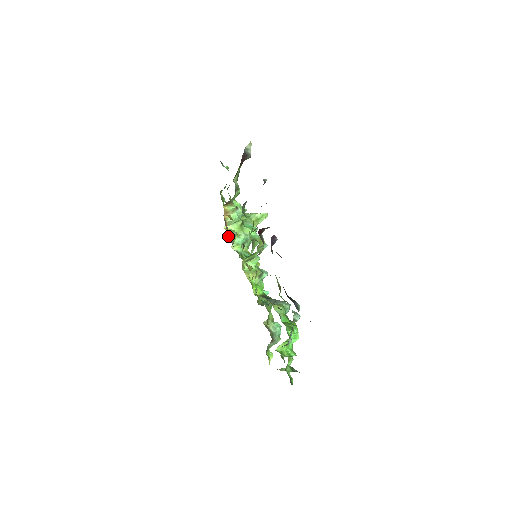
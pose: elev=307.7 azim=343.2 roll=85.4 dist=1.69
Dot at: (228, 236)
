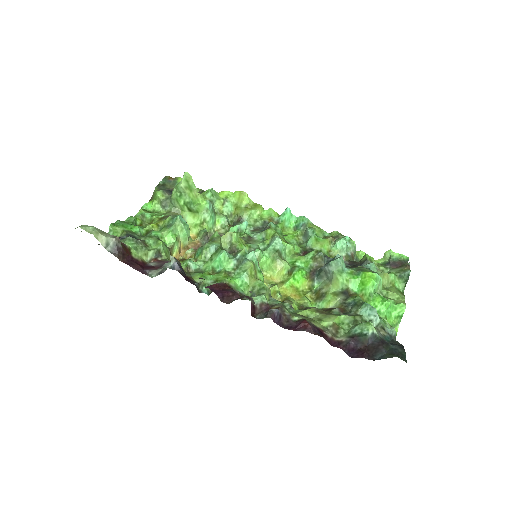
Dot at: (204, 241)
